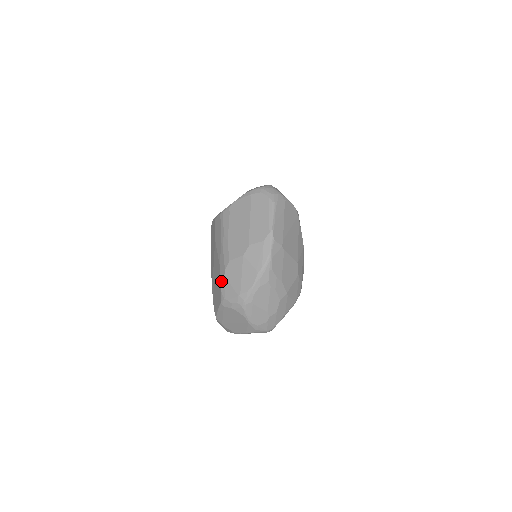
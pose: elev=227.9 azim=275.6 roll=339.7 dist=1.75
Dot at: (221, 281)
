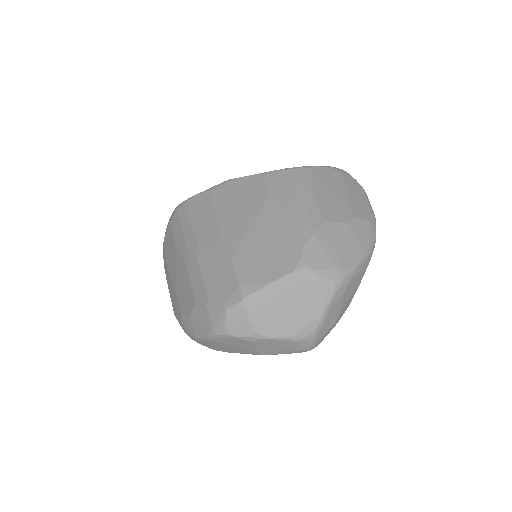
Dot at: (304, 241)
